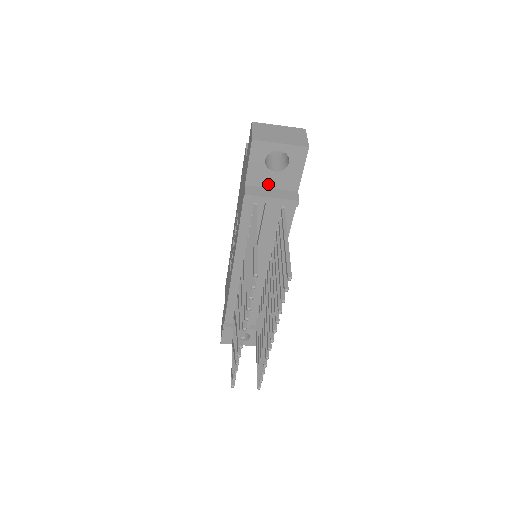
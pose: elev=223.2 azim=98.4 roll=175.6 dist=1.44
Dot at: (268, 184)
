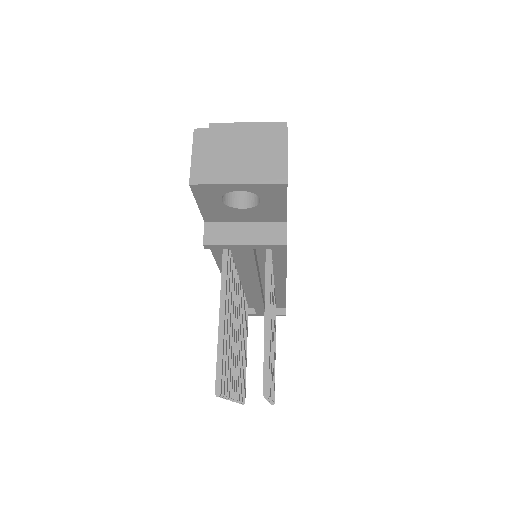
Dot at: (238, 219)
